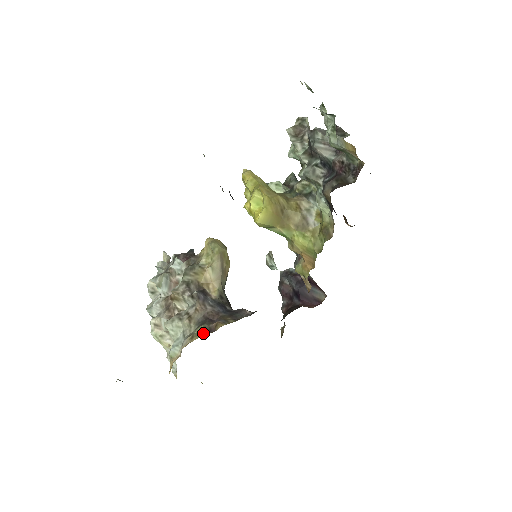
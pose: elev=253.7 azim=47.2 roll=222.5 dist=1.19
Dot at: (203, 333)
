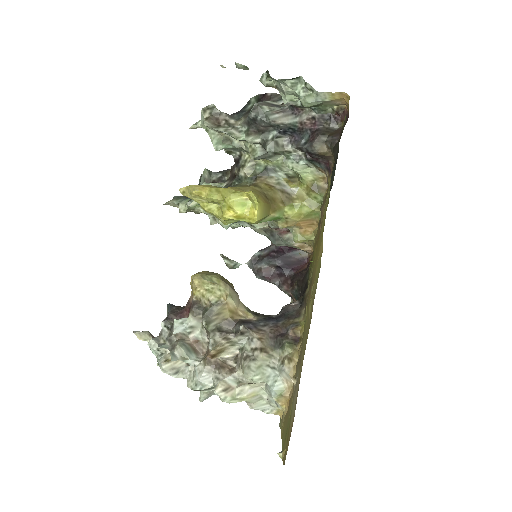
Dot at: (294, 348)
